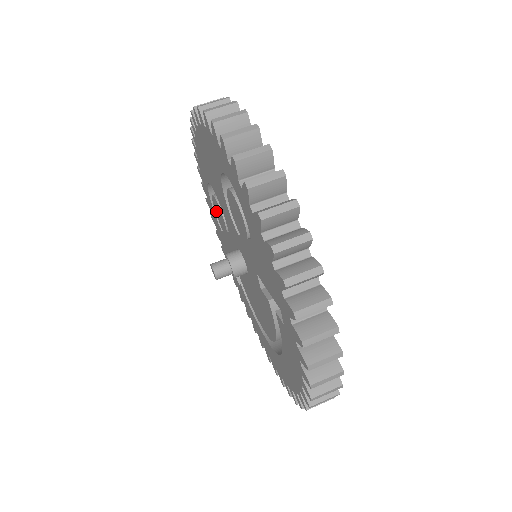
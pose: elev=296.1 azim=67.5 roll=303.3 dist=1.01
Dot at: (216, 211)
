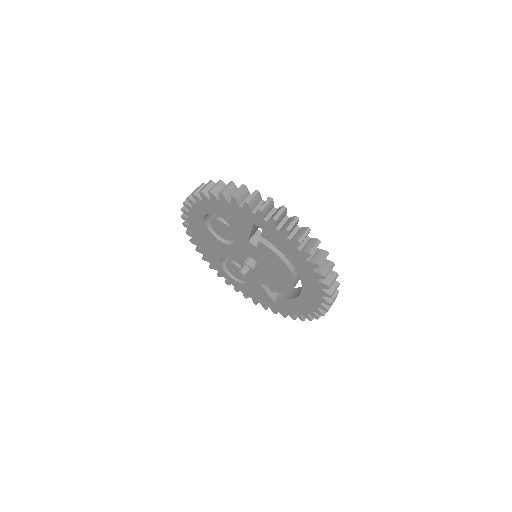
Dot at: (235, 275)
